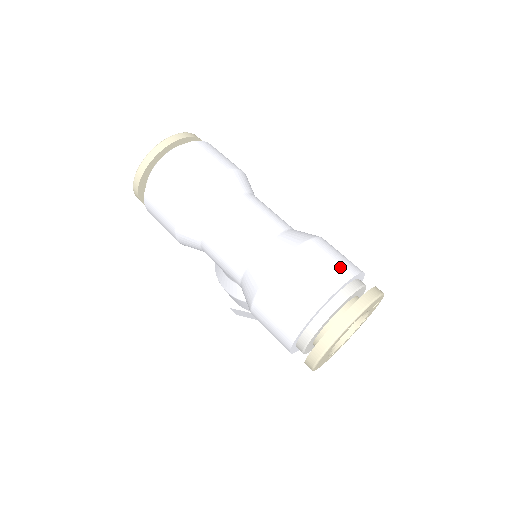
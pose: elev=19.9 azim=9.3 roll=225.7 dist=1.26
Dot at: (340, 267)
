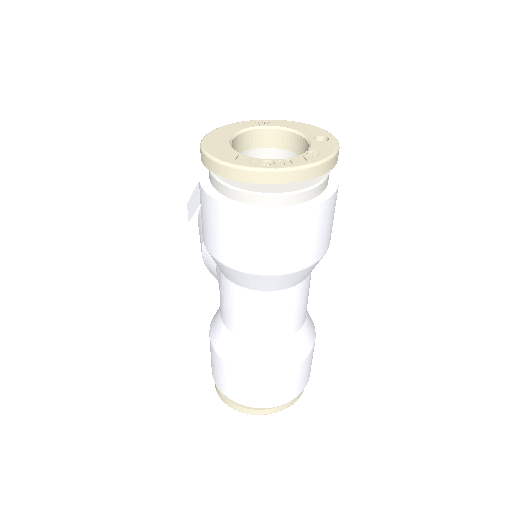
Dot at: (302, 385)
